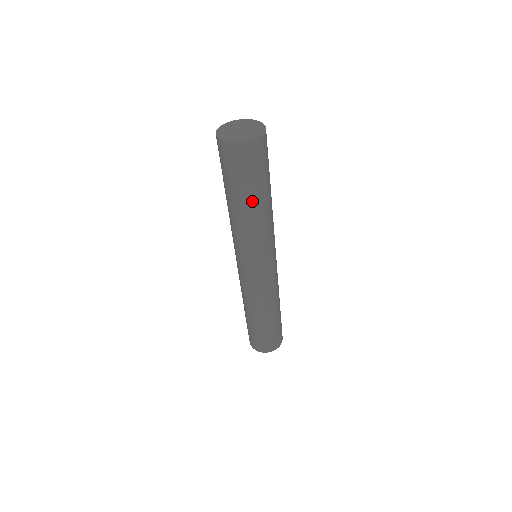
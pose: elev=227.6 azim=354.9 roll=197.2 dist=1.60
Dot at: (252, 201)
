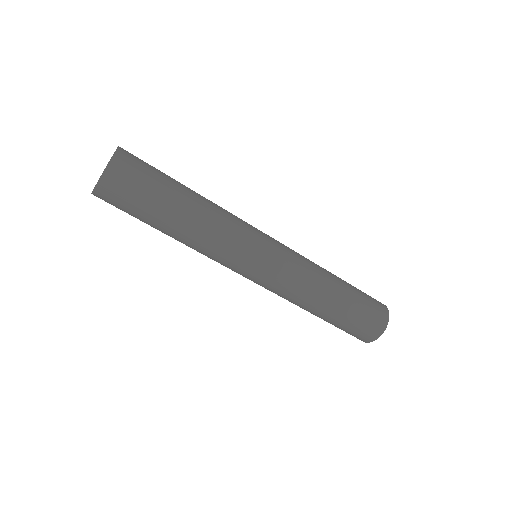
Dot at: (179, 200)
